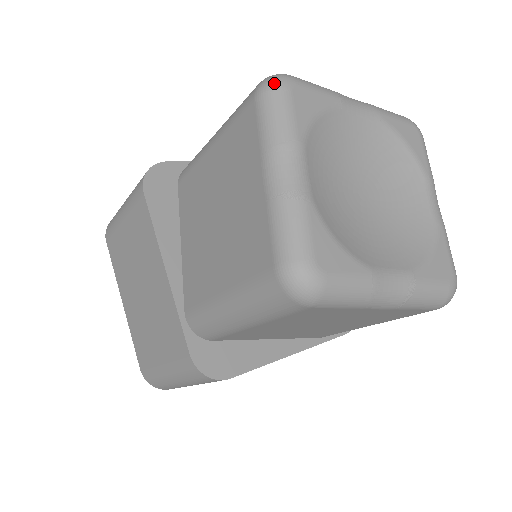
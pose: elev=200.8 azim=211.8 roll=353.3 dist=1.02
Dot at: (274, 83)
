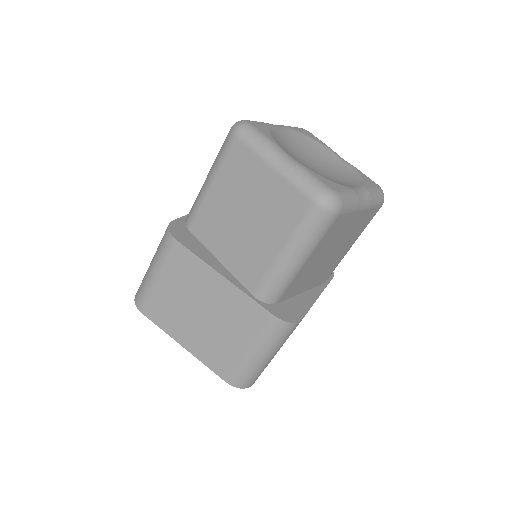
Dot at: occluded
